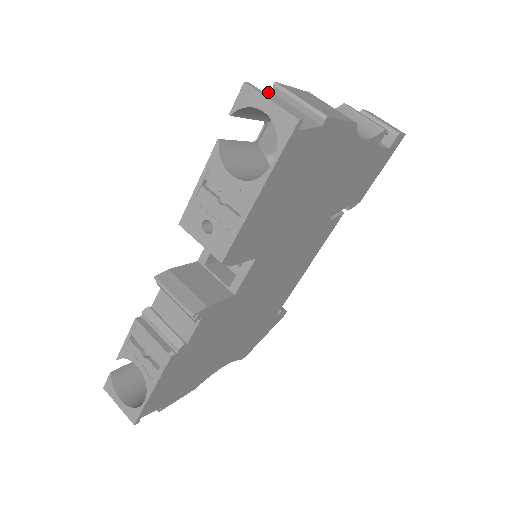
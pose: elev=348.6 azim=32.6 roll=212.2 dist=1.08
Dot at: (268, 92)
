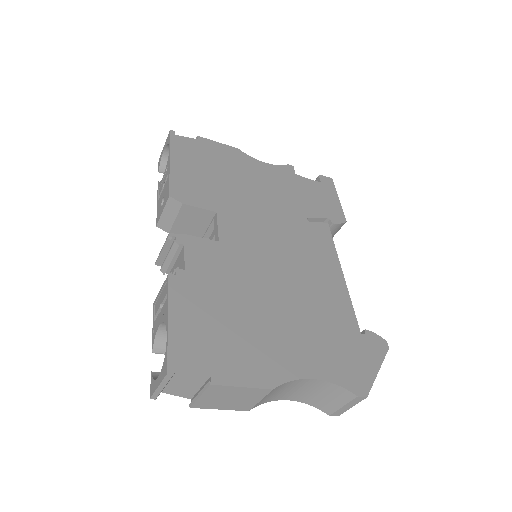
Dot at: occluded
